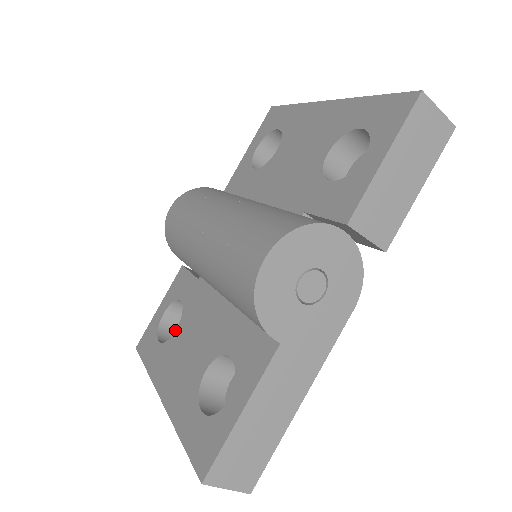
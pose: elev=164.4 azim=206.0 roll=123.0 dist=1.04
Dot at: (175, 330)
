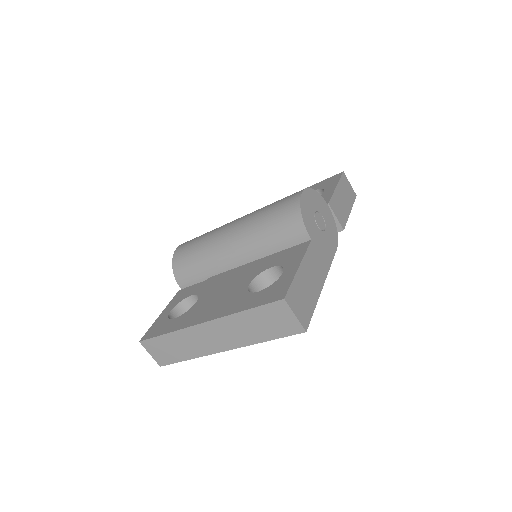
Dot at: occluded
